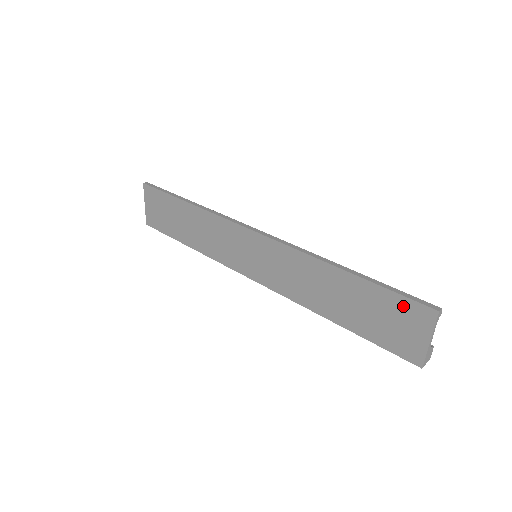
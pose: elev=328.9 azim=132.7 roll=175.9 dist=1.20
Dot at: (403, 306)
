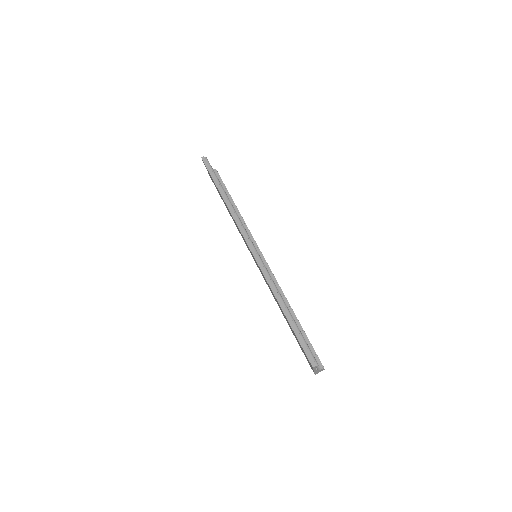
Dot at: (303, 350)
